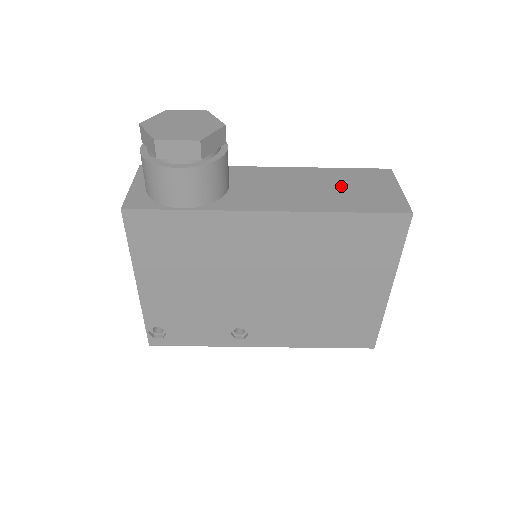
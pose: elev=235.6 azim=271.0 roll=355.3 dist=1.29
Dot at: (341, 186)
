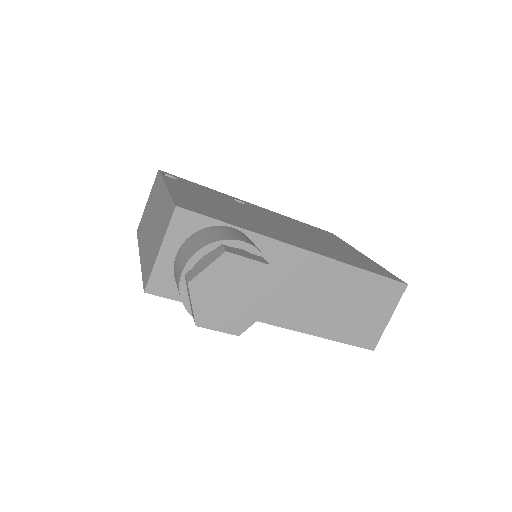
Dot at: (349, 303)
